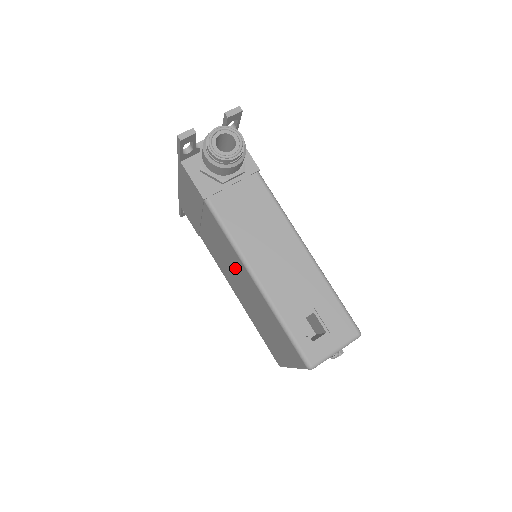
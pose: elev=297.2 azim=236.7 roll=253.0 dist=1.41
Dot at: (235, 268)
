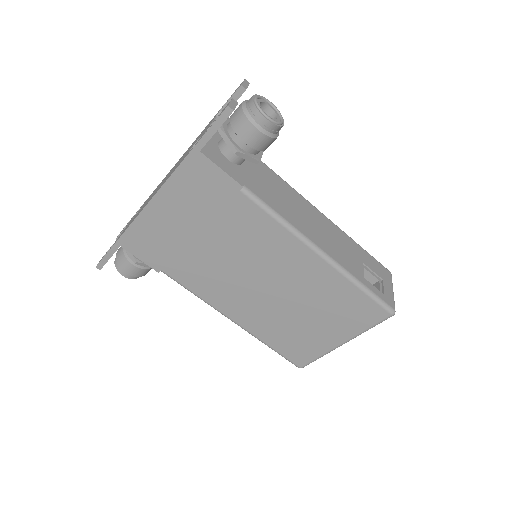
Dot at: (268, 265)
